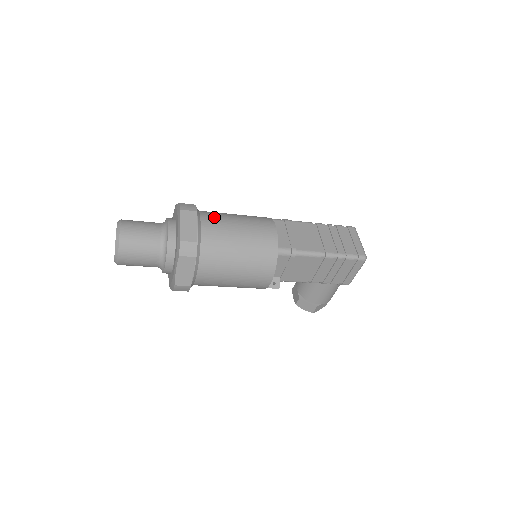
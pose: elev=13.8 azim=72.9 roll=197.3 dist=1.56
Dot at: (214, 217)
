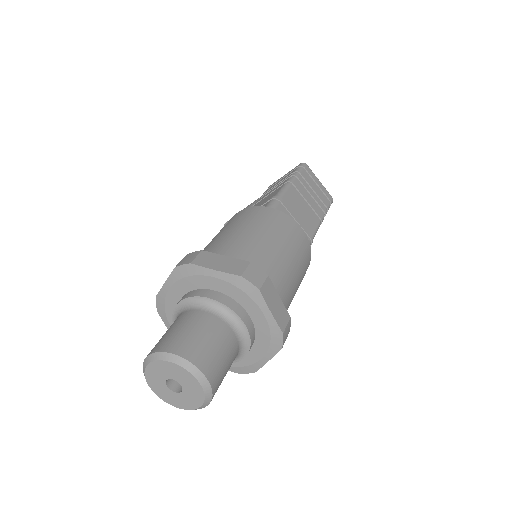
Dot at: (266, 262)
